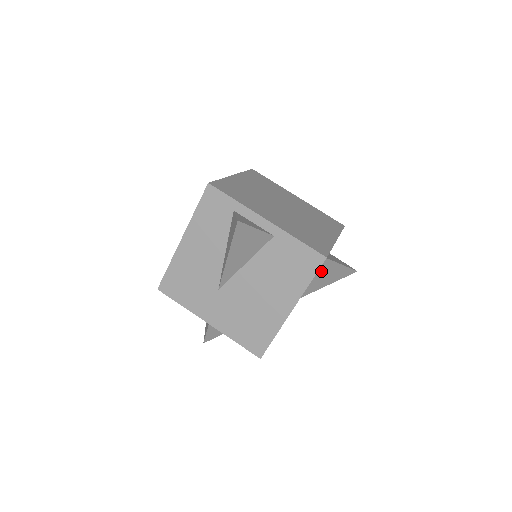
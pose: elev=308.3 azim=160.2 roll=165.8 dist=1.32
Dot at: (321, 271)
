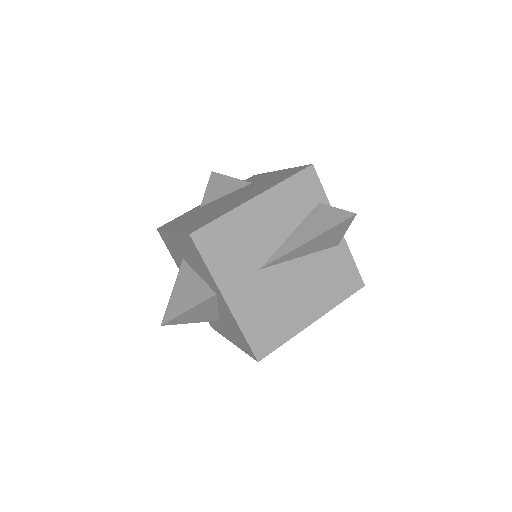
Dot at: occluded
